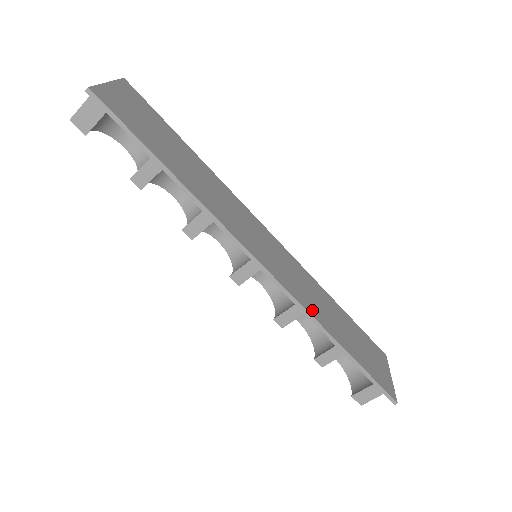
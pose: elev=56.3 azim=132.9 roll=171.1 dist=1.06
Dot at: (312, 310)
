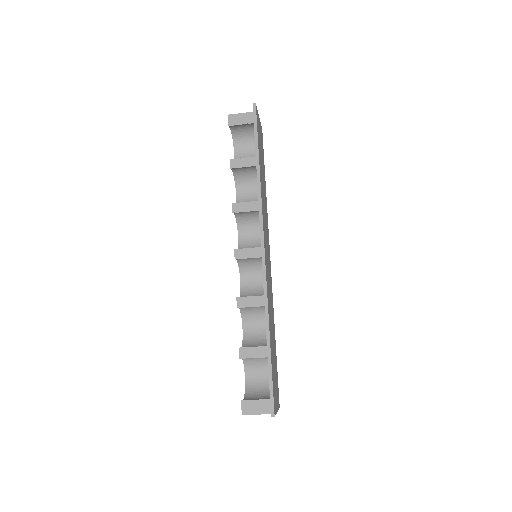
Dot at: (268, 301)
